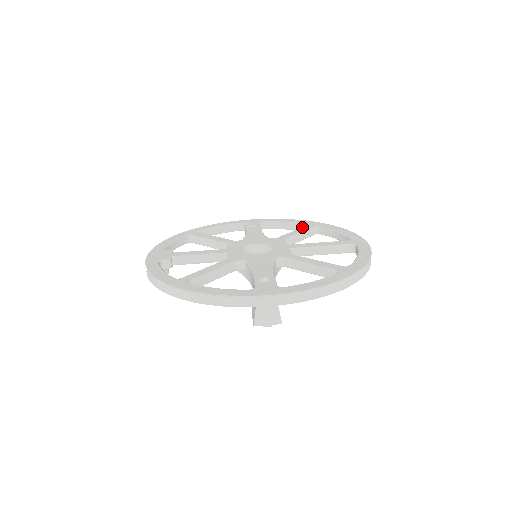
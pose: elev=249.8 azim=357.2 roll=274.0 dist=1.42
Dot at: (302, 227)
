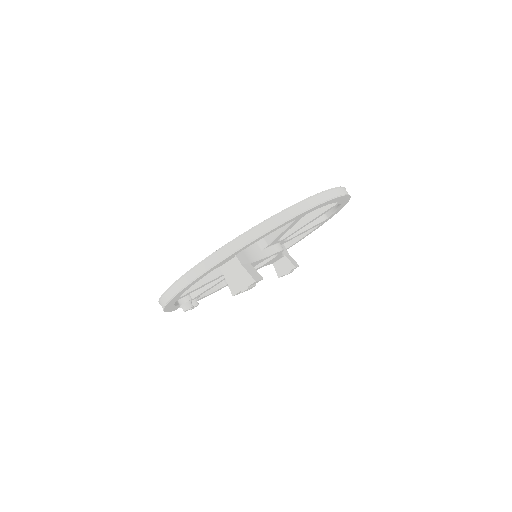
Dot at: occluded
